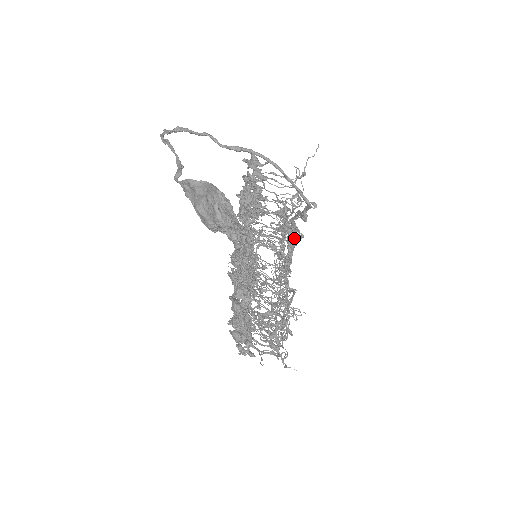
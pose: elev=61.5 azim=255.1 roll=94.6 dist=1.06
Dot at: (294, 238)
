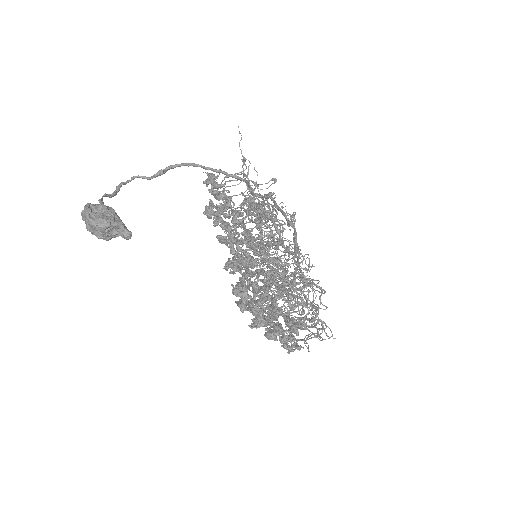
Dot at: occluded
